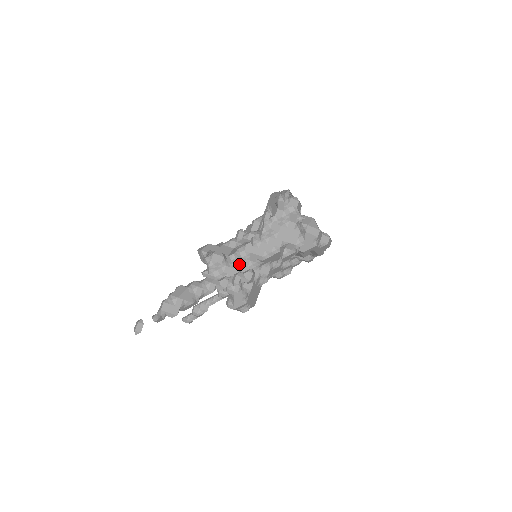
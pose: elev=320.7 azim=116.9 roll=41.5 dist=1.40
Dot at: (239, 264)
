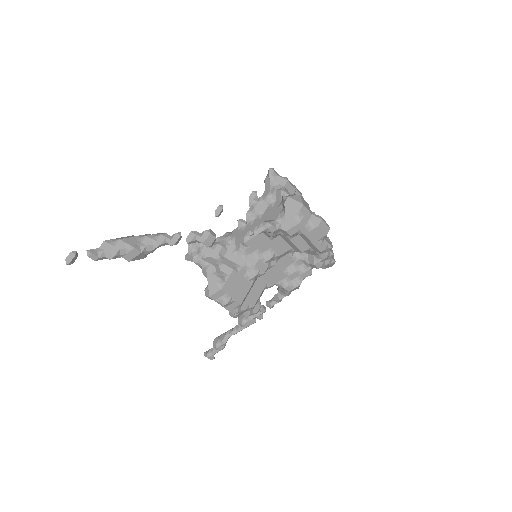
Dot at: (220, 246)
